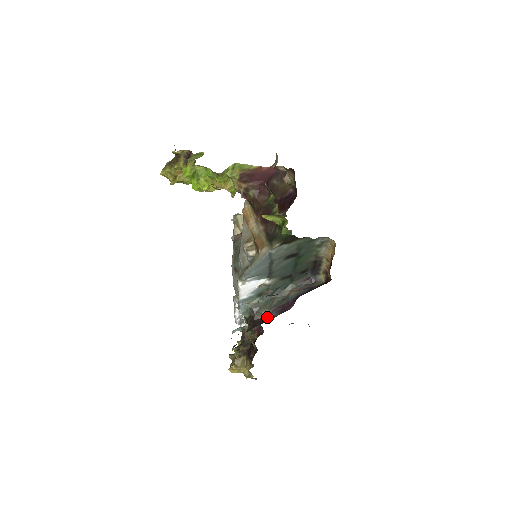
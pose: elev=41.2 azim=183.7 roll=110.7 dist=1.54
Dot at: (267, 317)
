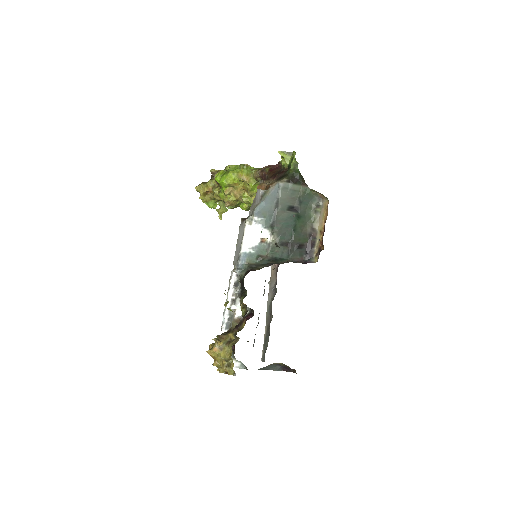
Dot at: occluded
